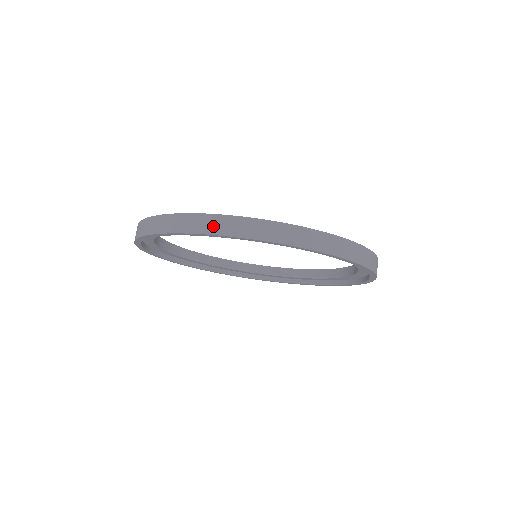
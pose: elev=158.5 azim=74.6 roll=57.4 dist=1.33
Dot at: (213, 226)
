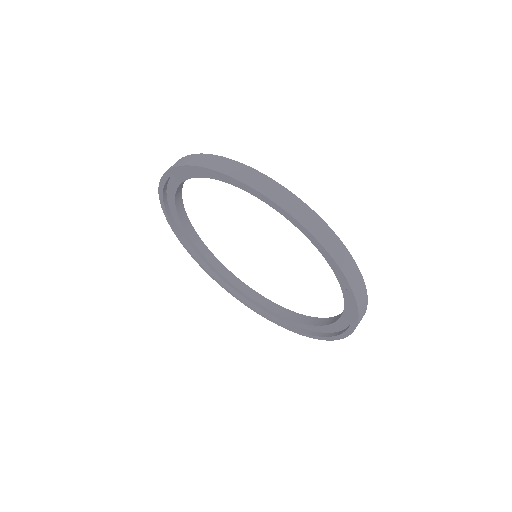
Dot at: (247, 176)
